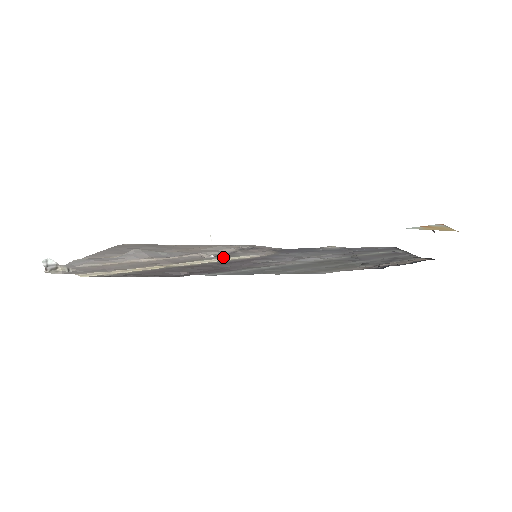
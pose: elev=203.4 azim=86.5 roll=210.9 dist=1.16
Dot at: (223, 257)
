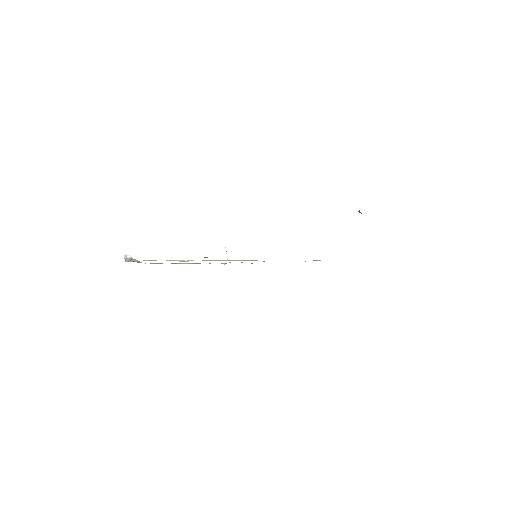
Dot at: (235, 260)
